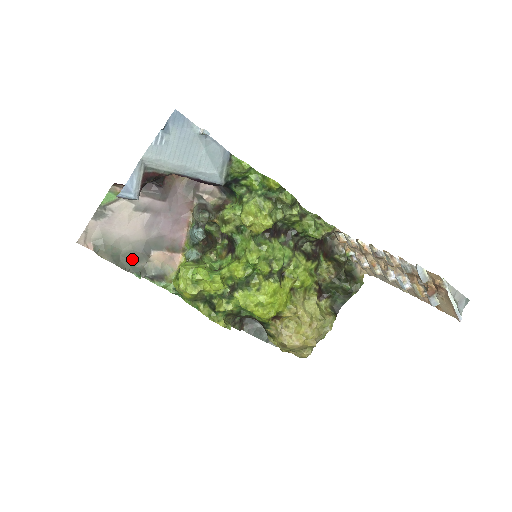
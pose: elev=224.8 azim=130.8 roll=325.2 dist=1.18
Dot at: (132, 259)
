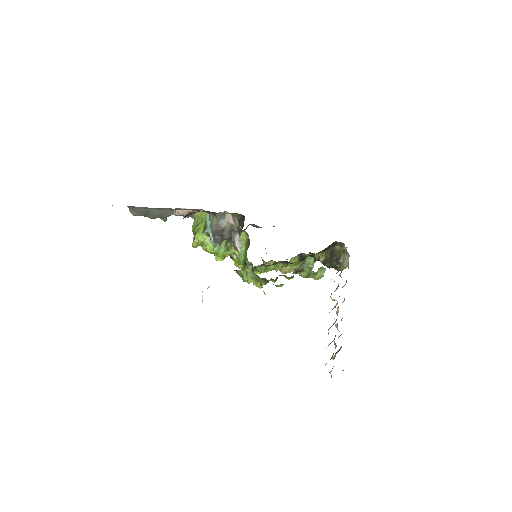
Dot at: (159, 214)
